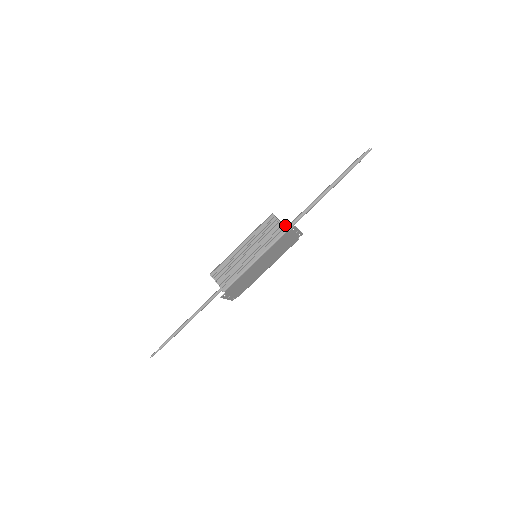
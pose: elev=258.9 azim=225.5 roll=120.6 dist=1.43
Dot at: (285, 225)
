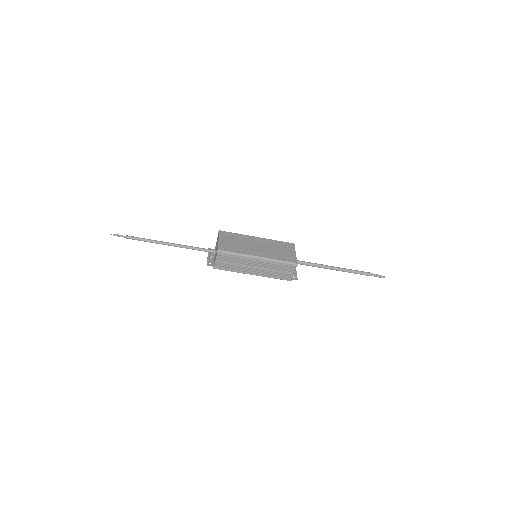
Dot at: occluded
